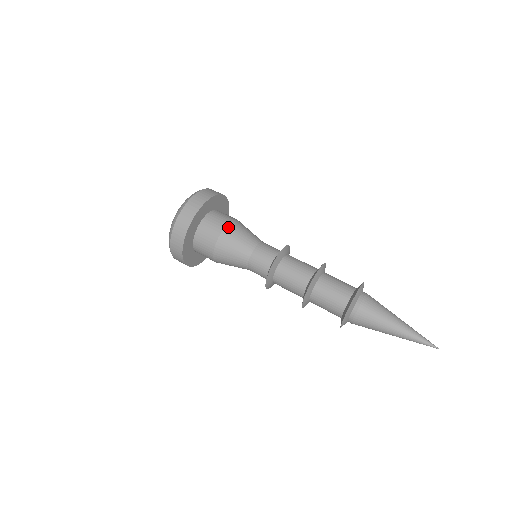
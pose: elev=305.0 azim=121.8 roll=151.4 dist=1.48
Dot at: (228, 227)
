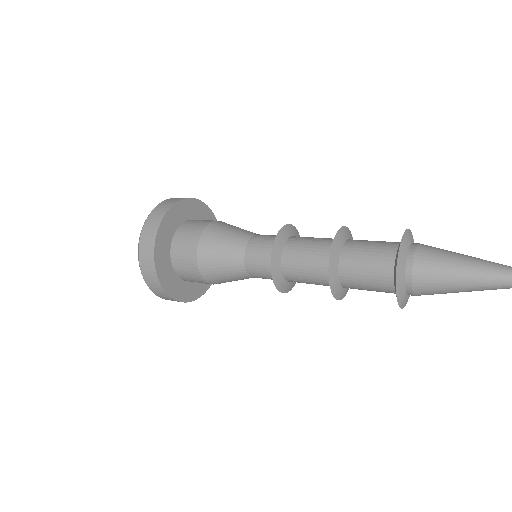
Dot at: (207, 230)
